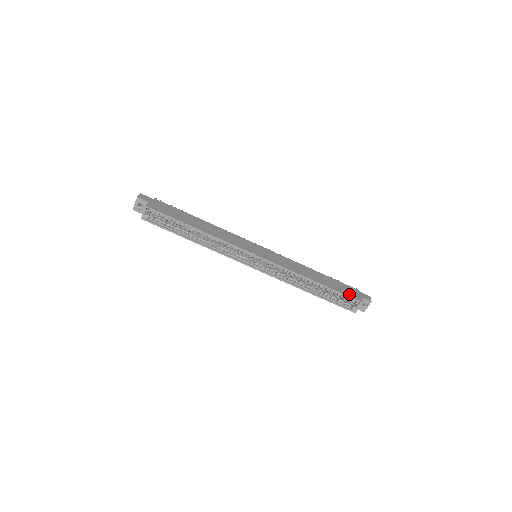
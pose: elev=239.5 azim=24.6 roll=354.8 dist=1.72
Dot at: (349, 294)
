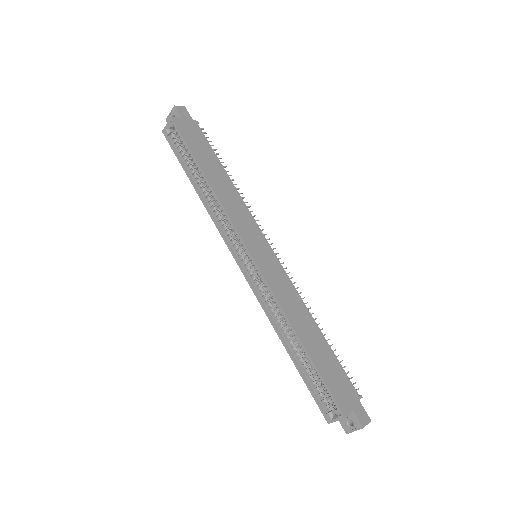
Dot at: (335, 391)
